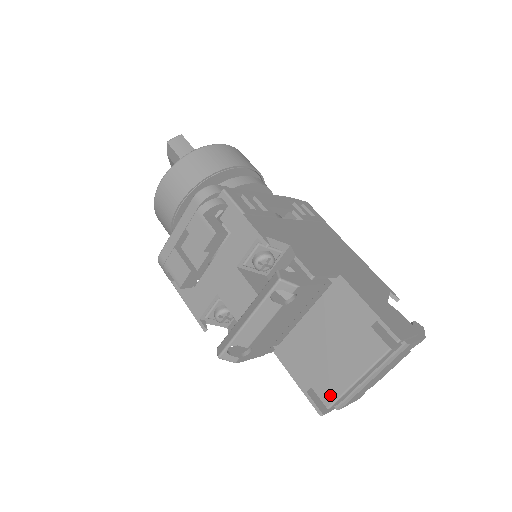
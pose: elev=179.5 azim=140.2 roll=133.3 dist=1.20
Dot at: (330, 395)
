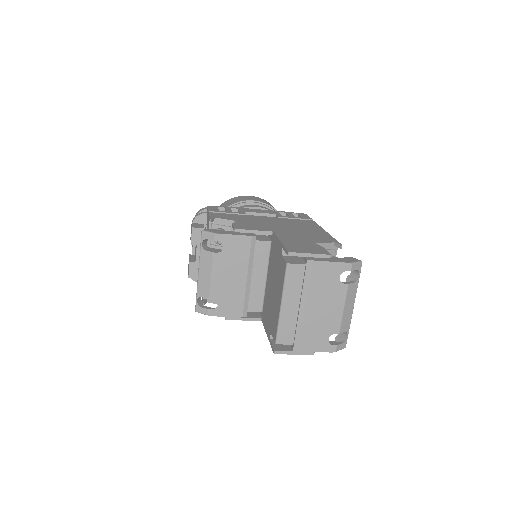
Dot at: (275, 330)
